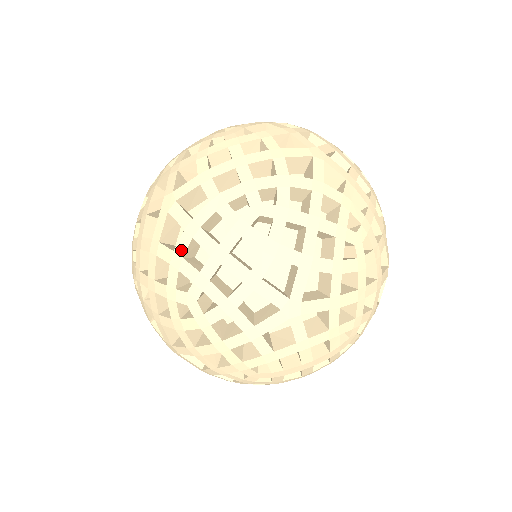
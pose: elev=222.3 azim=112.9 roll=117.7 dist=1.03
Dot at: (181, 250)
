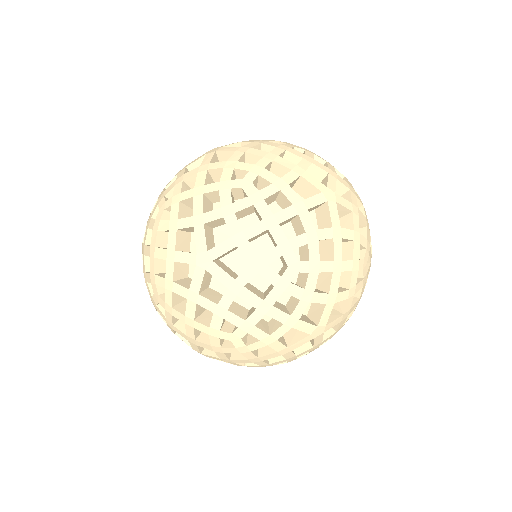
Dot at: (187, 175)
